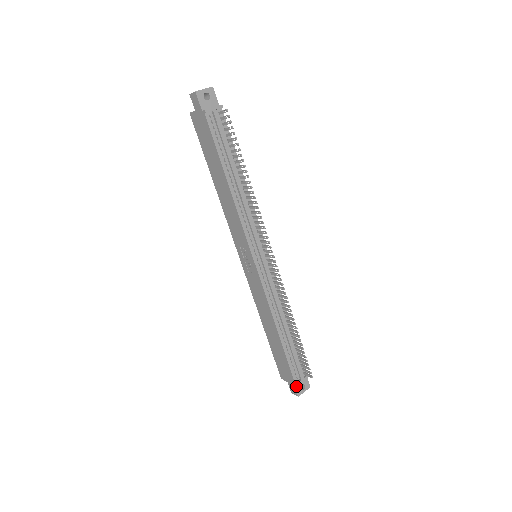
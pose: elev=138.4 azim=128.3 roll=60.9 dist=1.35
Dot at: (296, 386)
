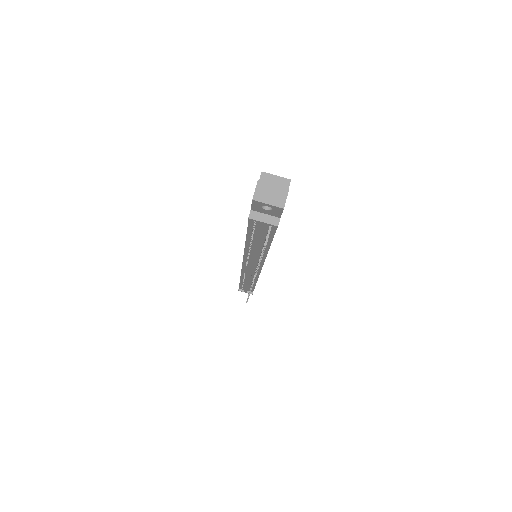
Dot at: occluded
